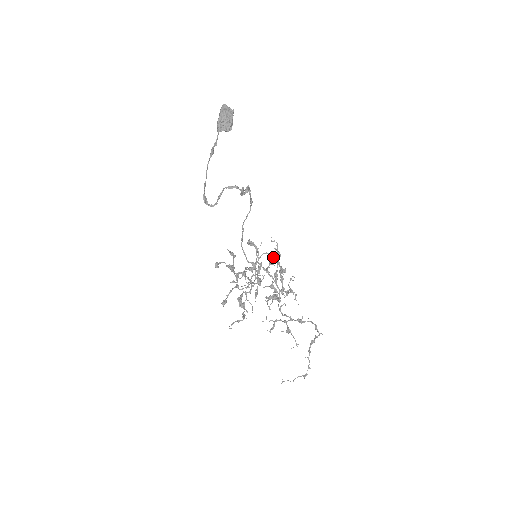
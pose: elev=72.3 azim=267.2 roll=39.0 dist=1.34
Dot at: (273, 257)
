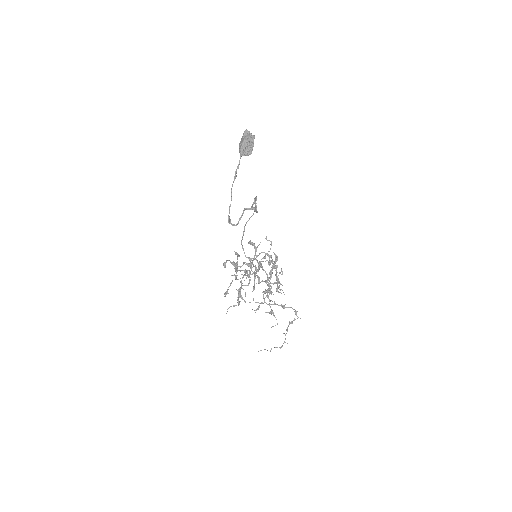
Dot at: occluded
